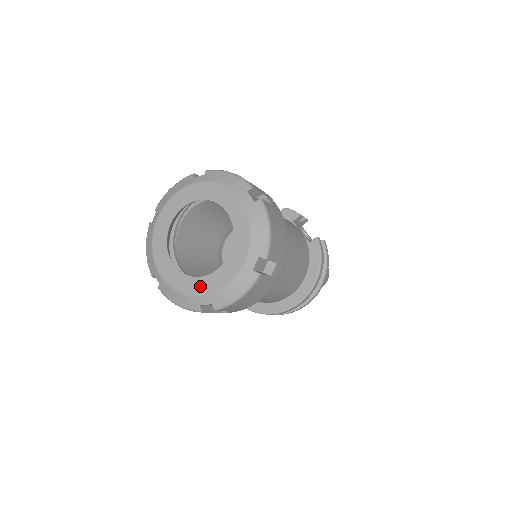
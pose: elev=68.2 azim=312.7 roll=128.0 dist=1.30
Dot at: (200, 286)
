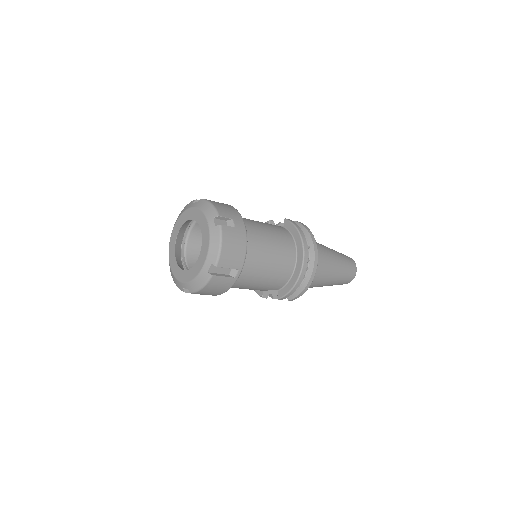
Dot at: (200, 262)
